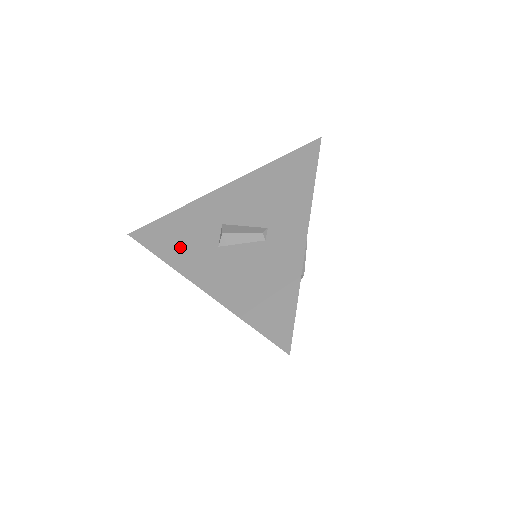
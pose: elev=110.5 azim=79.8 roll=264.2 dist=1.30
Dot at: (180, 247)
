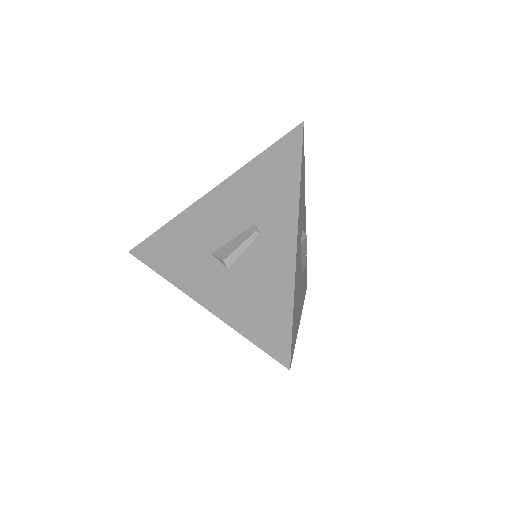
Dot at: occluded
